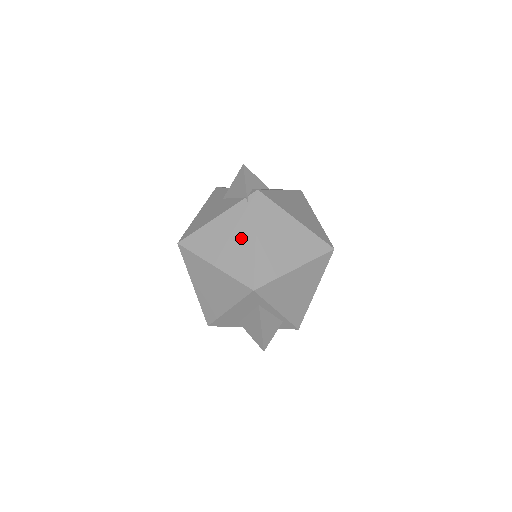
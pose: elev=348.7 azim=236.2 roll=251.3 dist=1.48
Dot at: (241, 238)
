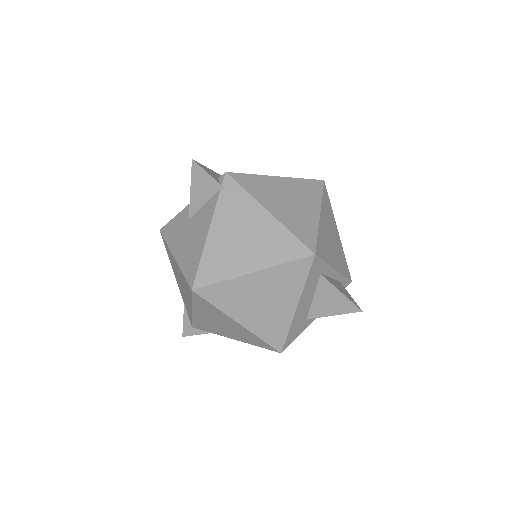
Dot at: (254, 224)
